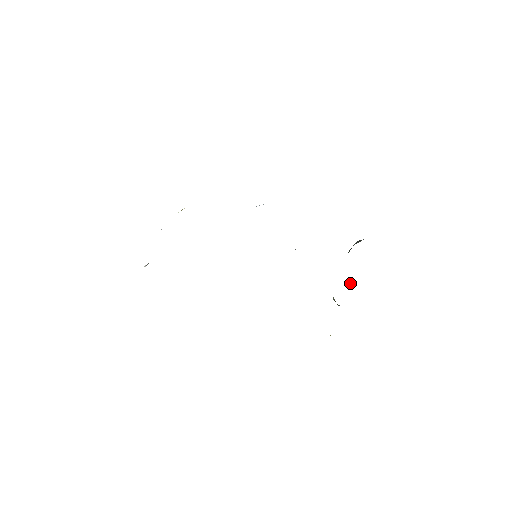
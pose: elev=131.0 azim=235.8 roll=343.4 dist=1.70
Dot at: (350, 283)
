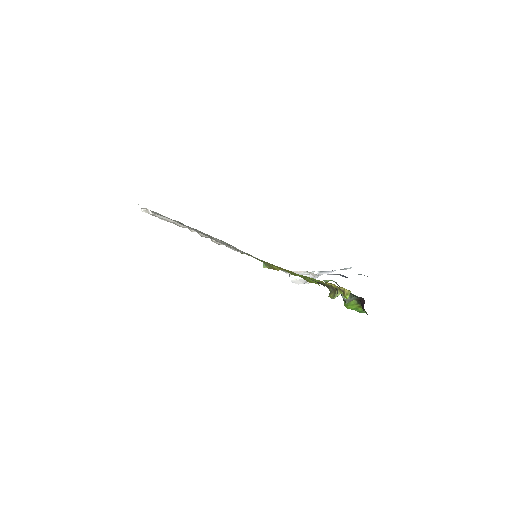
Dot at: (348, 298)
